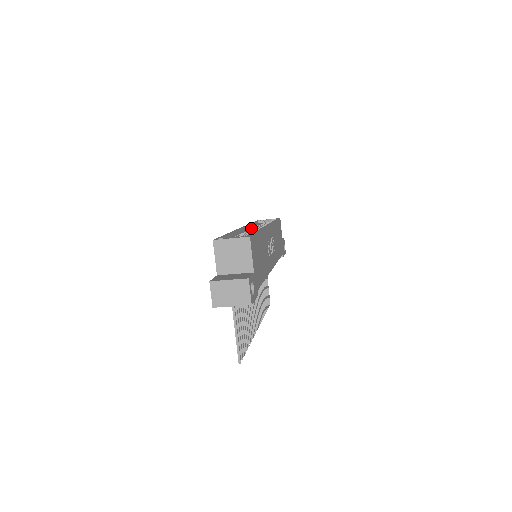
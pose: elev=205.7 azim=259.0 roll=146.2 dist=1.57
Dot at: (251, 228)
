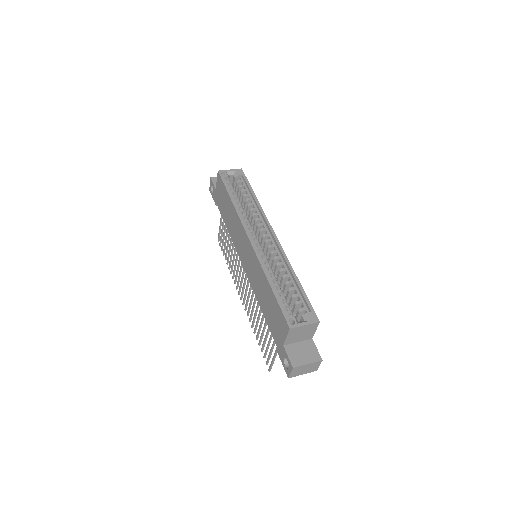
Dot at: (246, 221)
